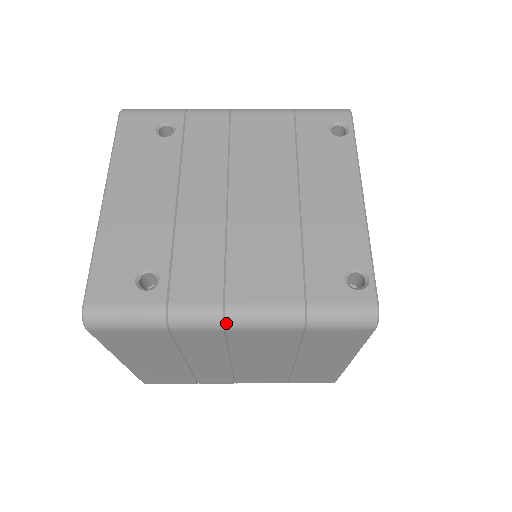
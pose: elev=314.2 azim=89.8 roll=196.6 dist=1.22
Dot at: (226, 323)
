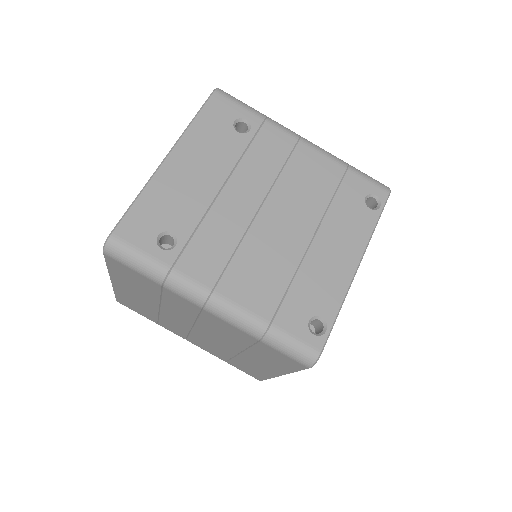
Dot at: (206, 305)
